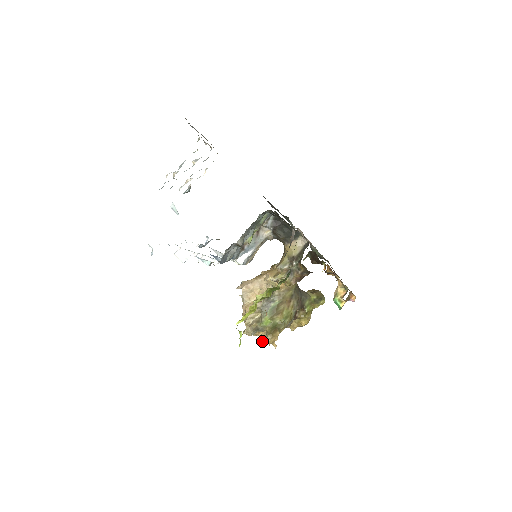
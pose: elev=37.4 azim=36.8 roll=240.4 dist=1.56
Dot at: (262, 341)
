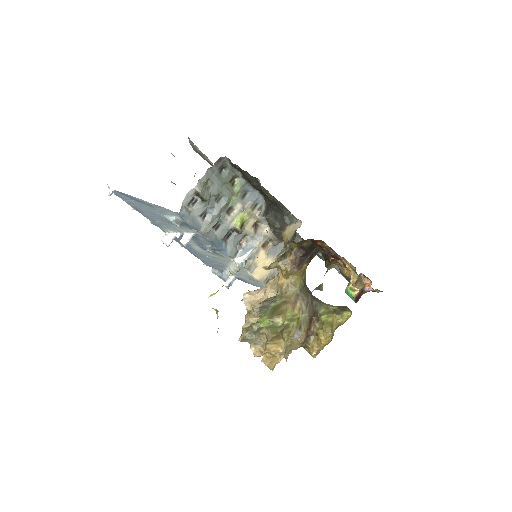
Dot at: occluded
